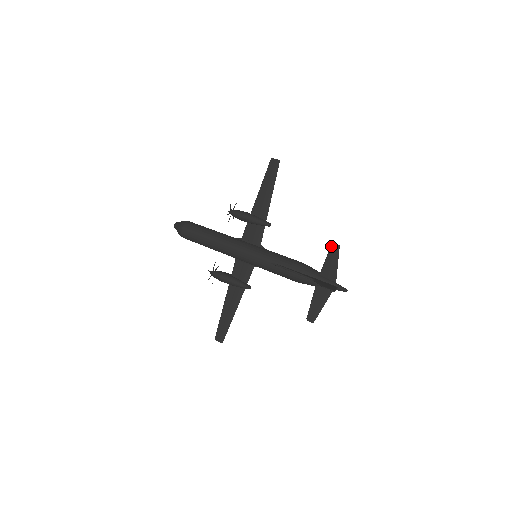
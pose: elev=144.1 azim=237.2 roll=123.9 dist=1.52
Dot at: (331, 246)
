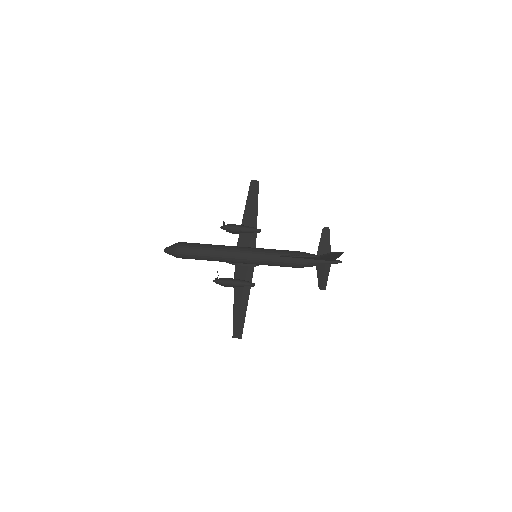
Dot at: (323, 230)
